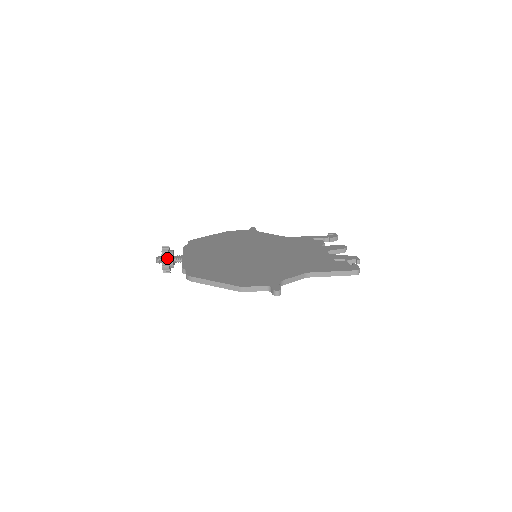
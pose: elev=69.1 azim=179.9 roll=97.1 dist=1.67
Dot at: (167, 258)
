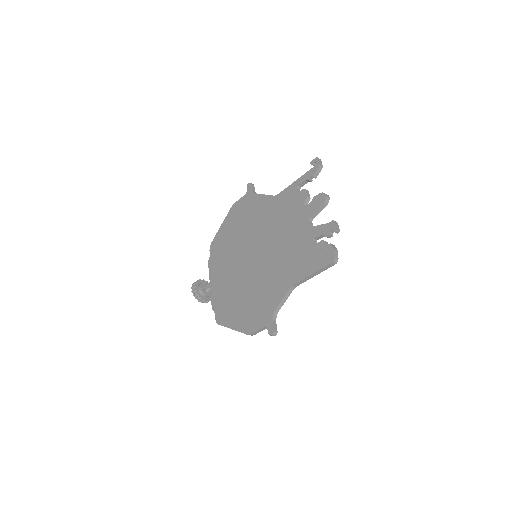
Dot at: (200, 298)
